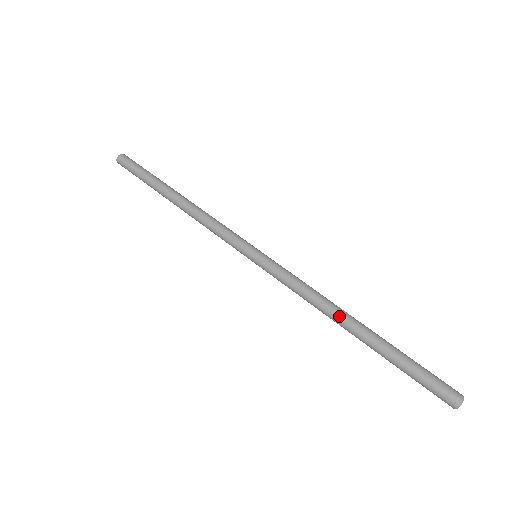
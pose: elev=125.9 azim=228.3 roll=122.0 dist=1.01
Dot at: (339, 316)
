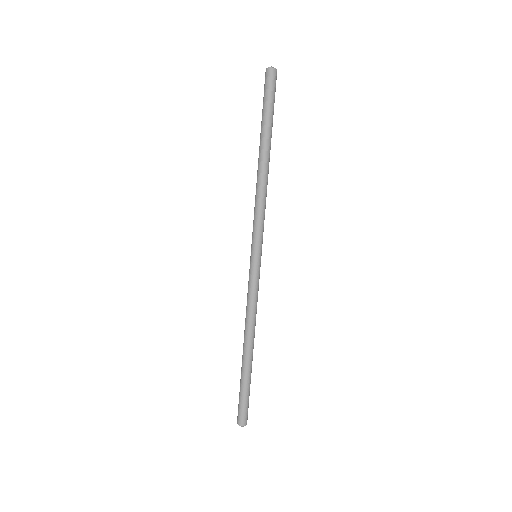
Dot at: (244, 337)
